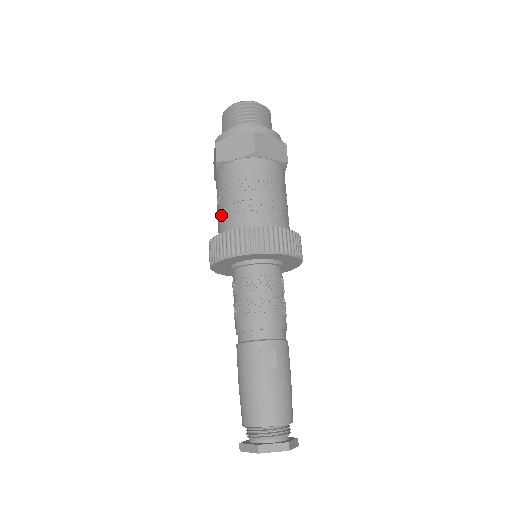
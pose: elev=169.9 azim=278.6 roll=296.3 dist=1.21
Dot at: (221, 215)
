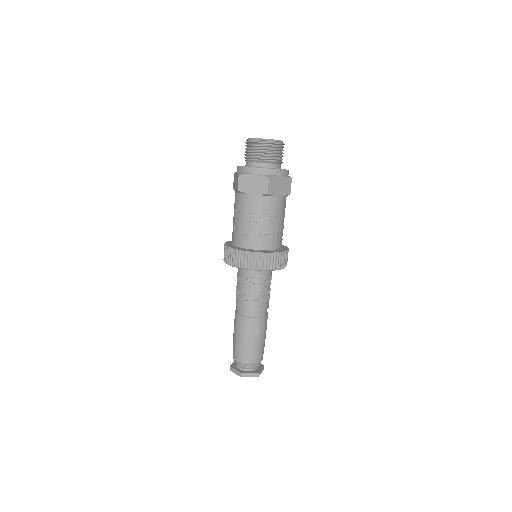
Dot at: (236, 229)
